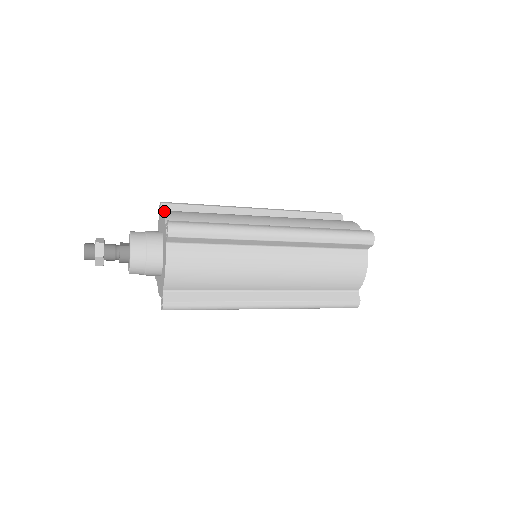
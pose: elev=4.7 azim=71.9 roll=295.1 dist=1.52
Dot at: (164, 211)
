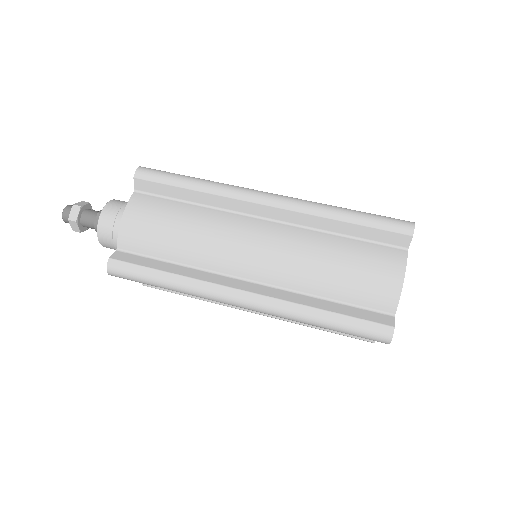
Dot at: (123, 214)
